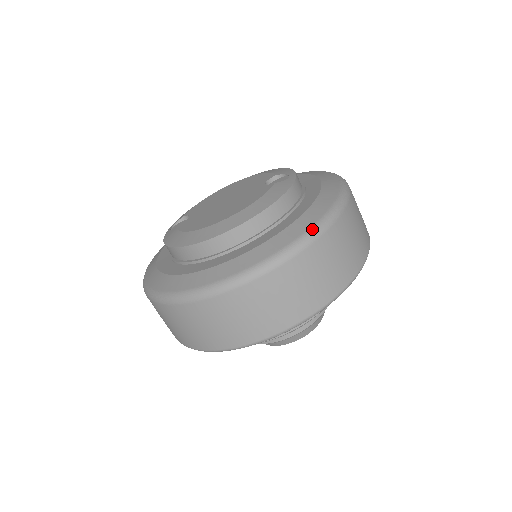
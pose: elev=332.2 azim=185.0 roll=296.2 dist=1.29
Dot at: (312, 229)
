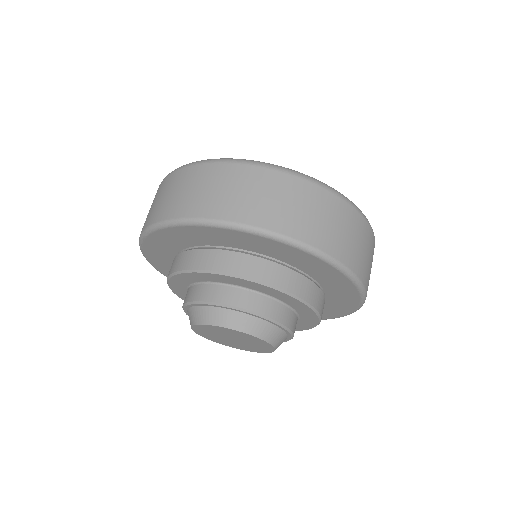
Dot at: (361, 211)
